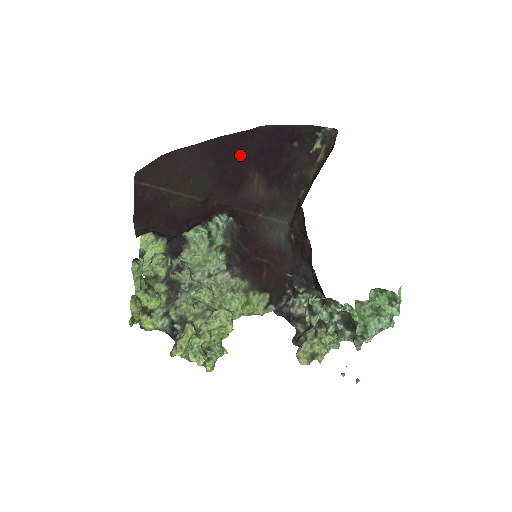
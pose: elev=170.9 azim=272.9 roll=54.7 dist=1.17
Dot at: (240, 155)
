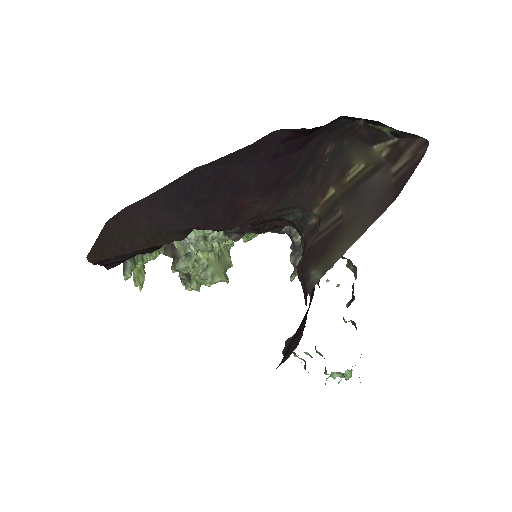
Dot at: (233, 186)
